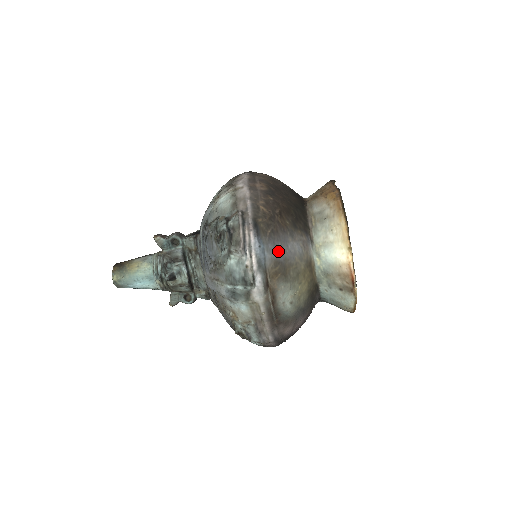
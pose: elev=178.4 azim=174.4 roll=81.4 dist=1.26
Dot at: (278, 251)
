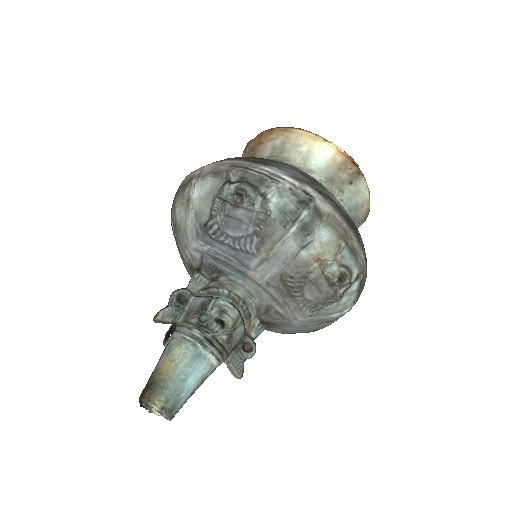
Dot at: (292, 169)
